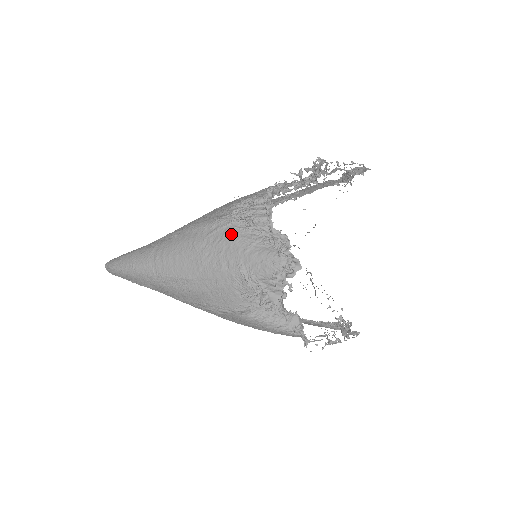
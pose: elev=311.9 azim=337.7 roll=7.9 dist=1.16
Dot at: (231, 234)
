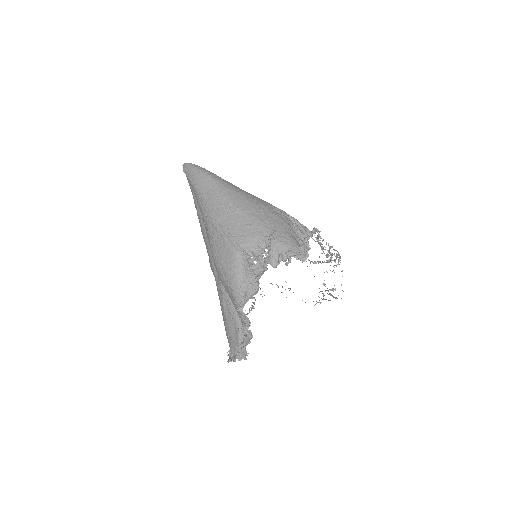
Dot at: (284, 219)
